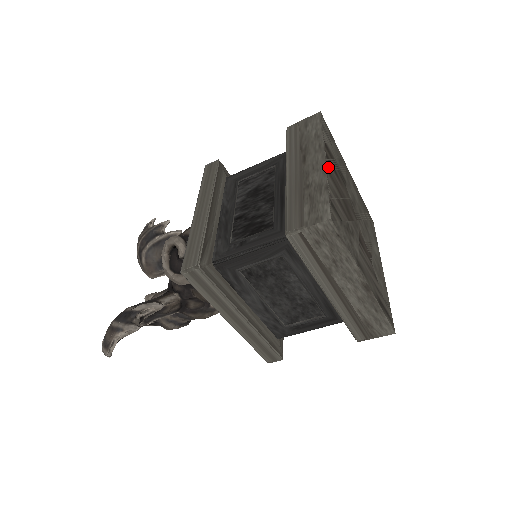
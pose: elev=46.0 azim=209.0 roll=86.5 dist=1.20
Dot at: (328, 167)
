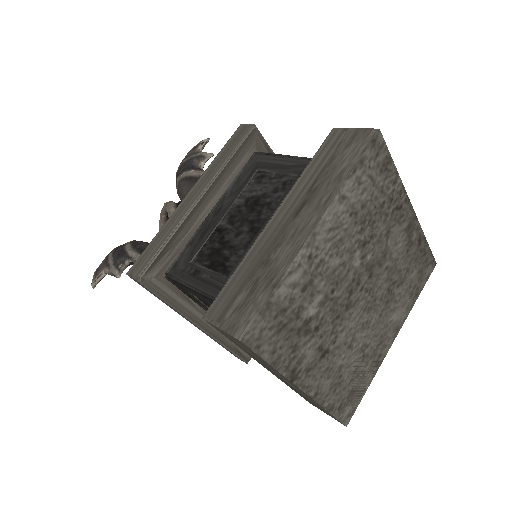
Dot at: (314, 242)
